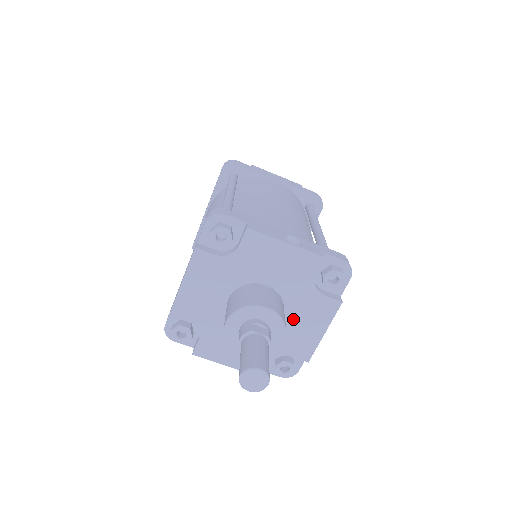
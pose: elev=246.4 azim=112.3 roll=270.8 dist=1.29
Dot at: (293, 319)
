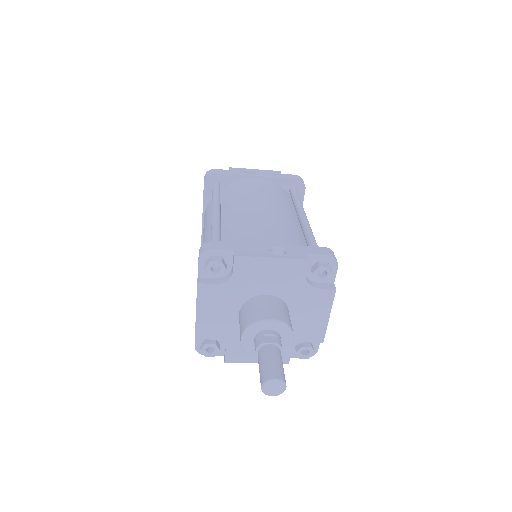
Dot at: (299, 314)
